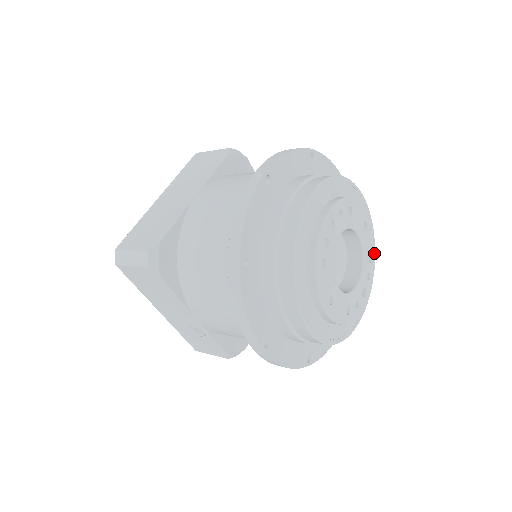
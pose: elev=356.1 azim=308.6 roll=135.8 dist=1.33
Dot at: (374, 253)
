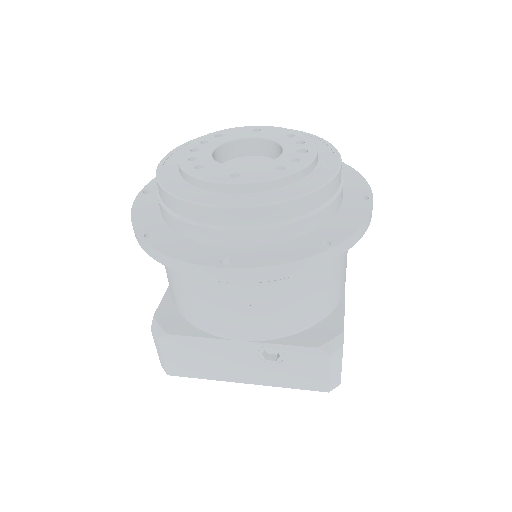
Dot at: (294, 132)
